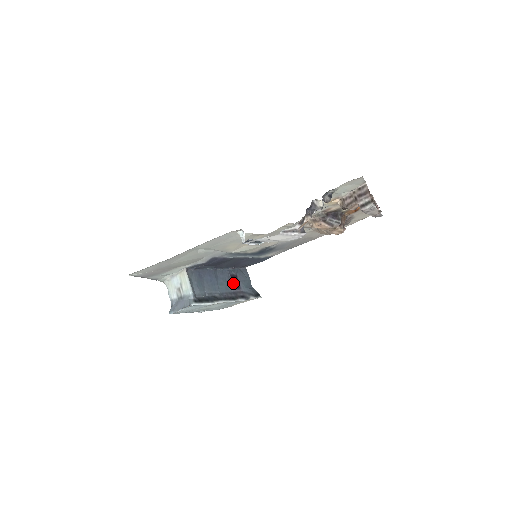
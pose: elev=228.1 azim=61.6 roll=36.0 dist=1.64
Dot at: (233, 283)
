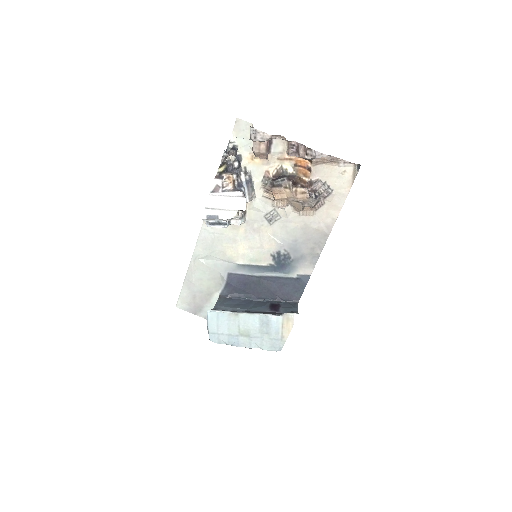
Dot at: (270, 307)
